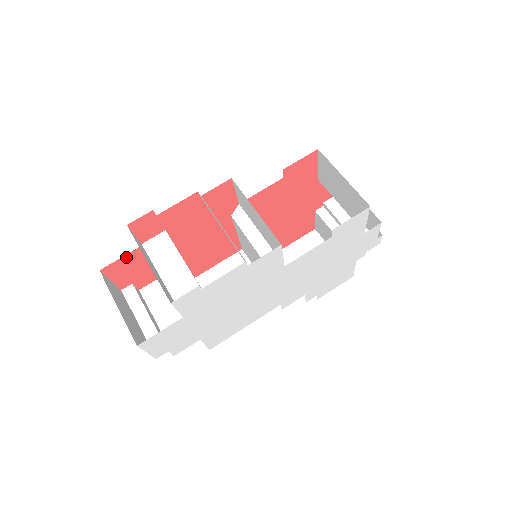
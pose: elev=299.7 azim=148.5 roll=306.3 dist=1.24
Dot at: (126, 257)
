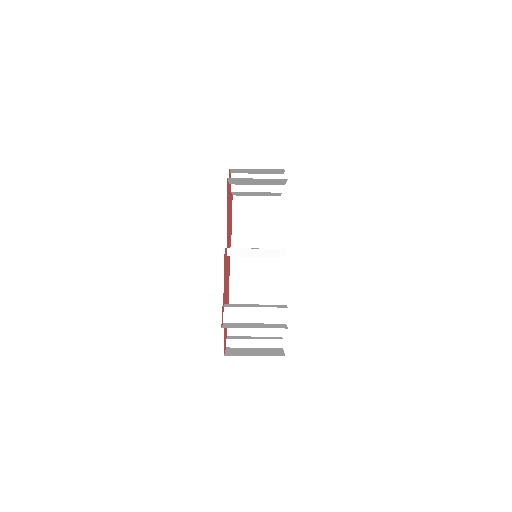
Dot at: (224, 336)
